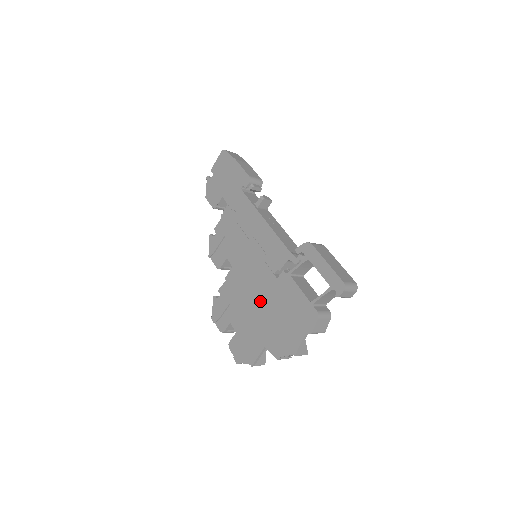
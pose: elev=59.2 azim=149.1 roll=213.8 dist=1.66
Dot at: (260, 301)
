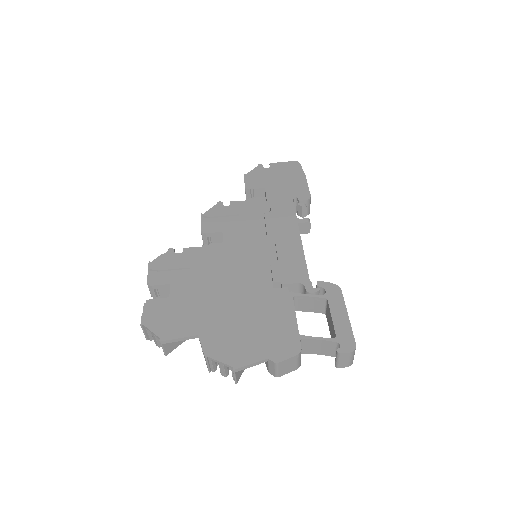
Dot at: (233, 292)
